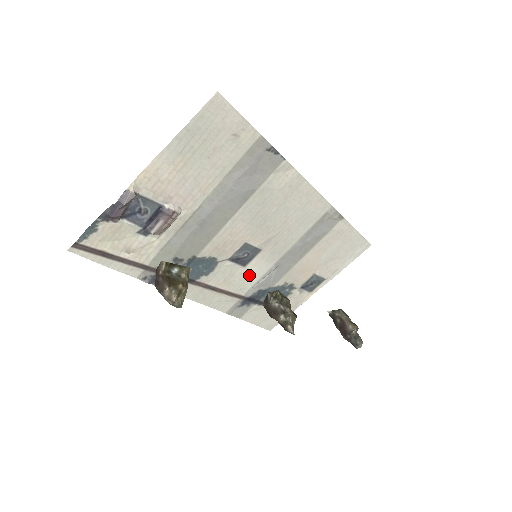
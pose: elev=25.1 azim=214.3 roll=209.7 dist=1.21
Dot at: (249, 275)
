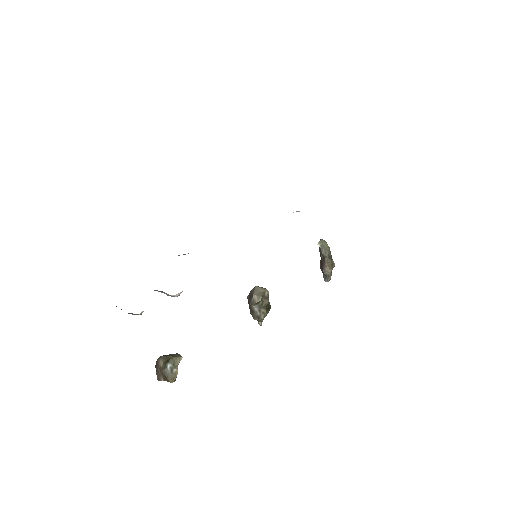
Dot at: occluded
